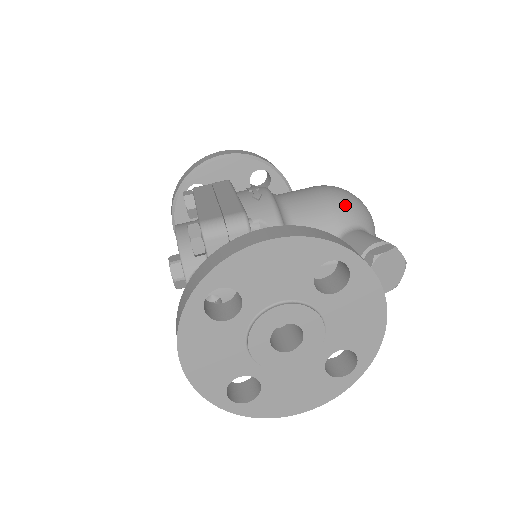
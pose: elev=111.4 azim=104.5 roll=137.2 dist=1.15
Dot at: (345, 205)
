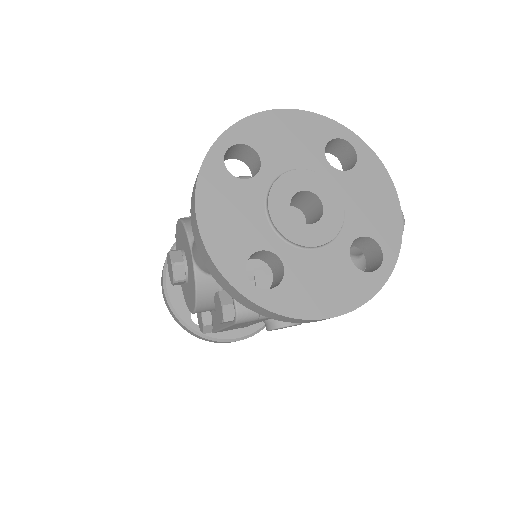
Dot at: occluded
